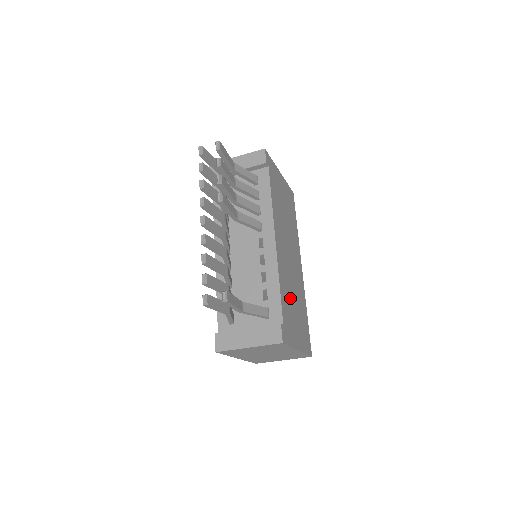
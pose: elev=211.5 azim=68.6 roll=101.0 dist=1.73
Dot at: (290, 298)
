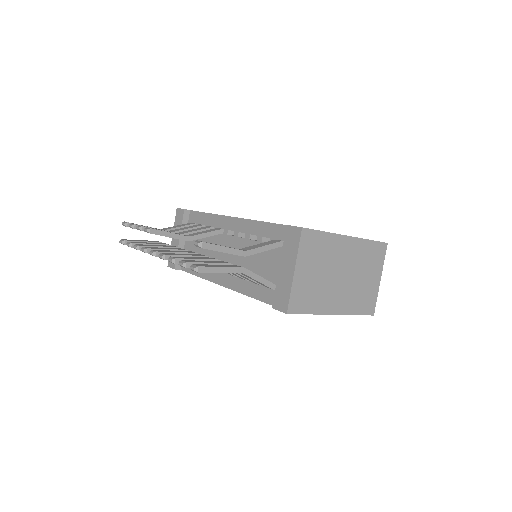
Dot at: occluded
